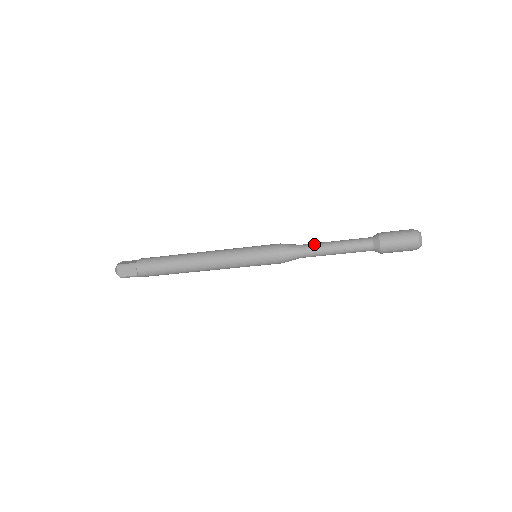
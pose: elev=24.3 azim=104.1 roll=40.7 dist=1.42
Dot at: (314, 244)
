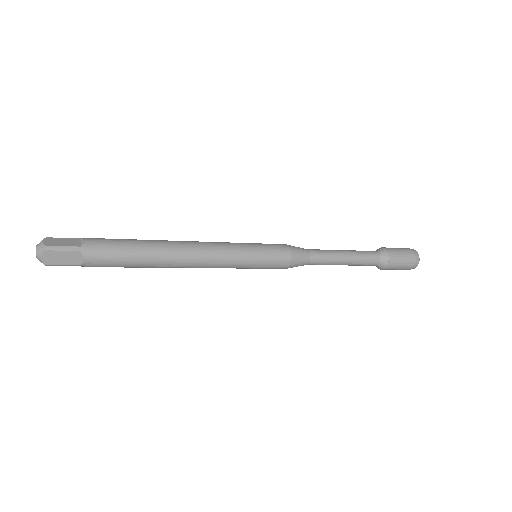
Dot at: (325, 252)
